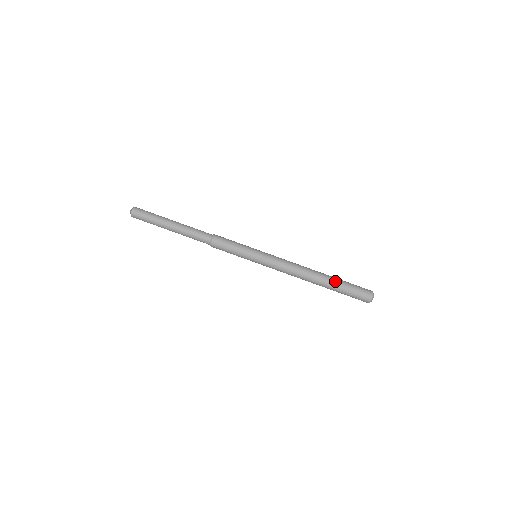
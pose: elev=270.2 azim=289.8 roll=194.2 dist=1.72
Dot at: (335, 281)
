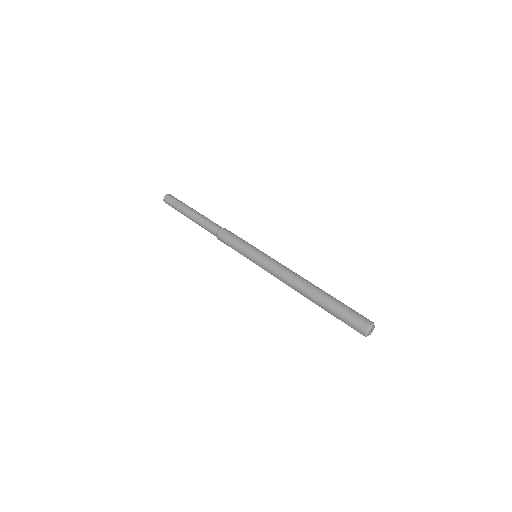
Dot at: (332, 296)
